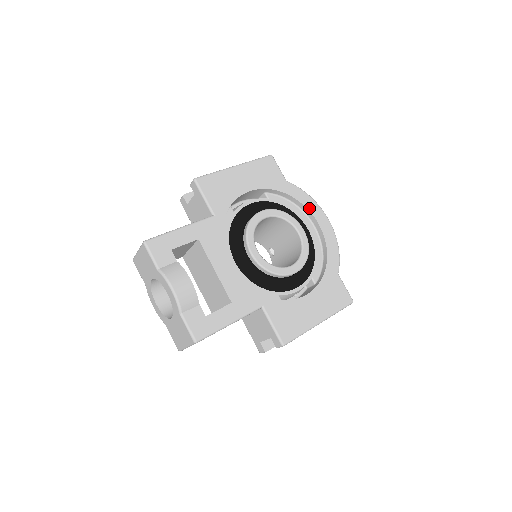
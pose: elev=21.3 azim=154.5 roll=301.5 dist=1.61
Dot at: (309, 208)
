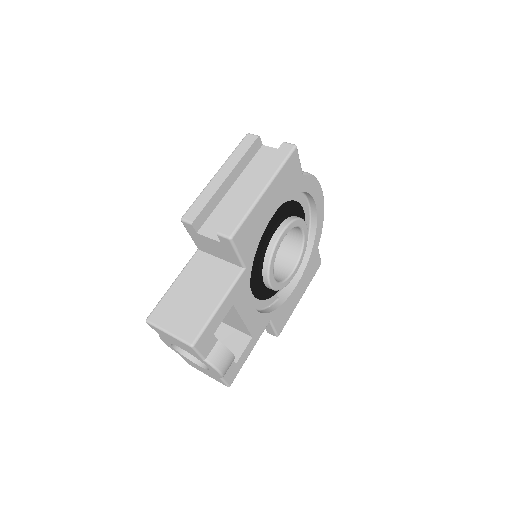
Dot at: (313, 195)
